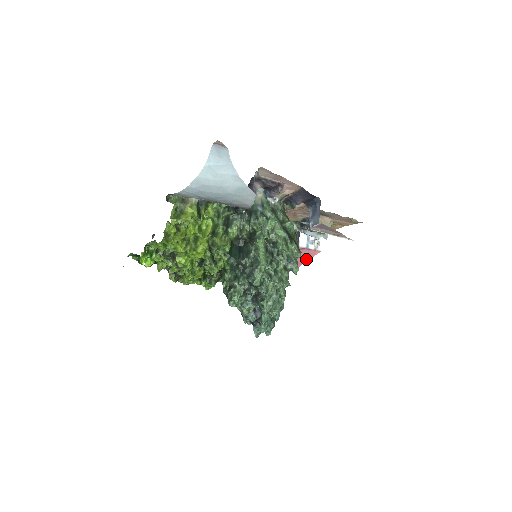
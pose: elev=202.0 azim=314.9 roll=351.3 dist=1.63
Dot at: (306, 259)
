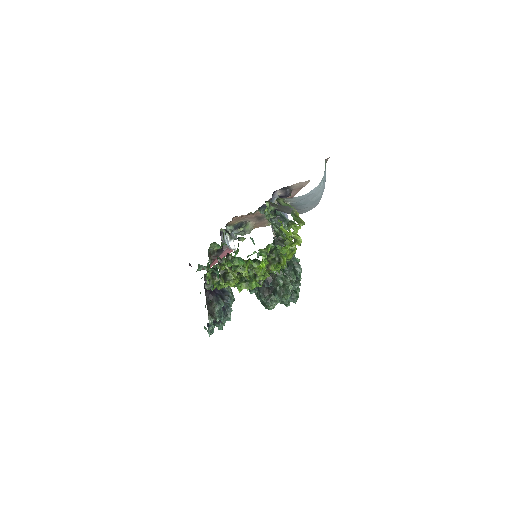
Dot at: (221, 258)
